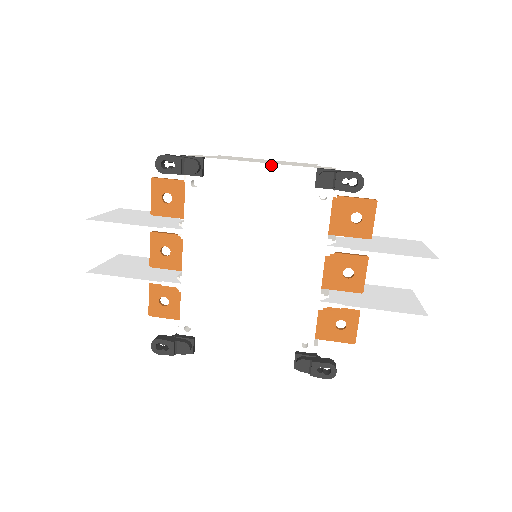
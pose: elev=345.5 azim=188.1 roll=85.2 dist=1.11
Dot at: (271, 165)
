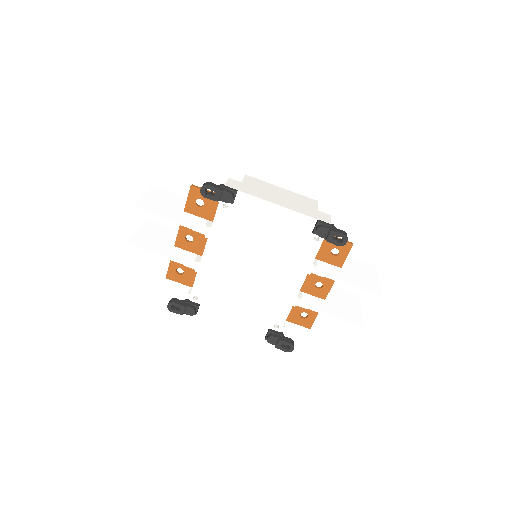
Dot at: (286, 209)
